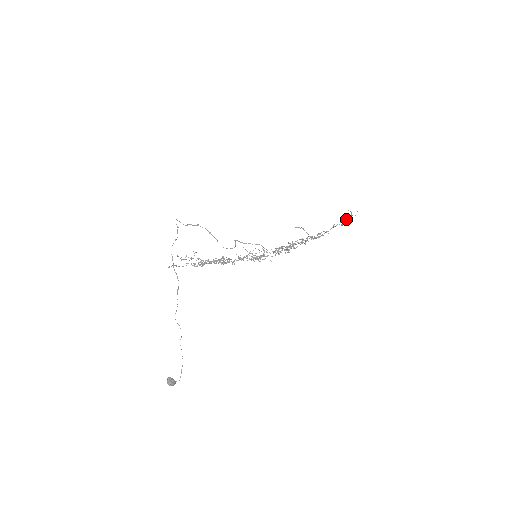
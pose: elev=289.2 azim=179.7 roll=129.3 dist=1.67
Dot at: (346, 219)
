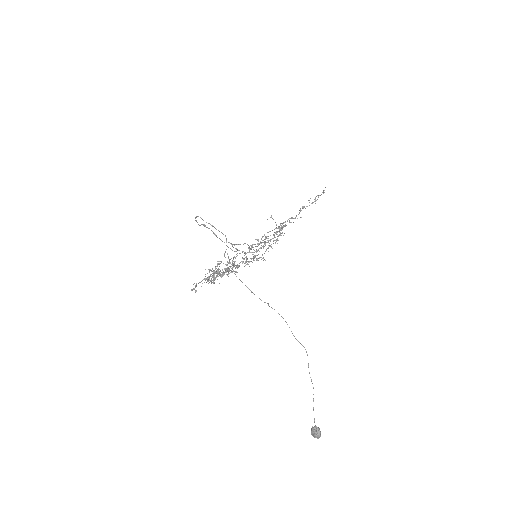
Dot at: (315, 199)
